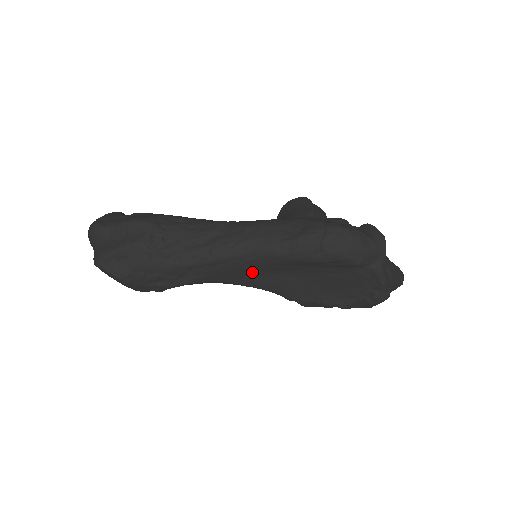
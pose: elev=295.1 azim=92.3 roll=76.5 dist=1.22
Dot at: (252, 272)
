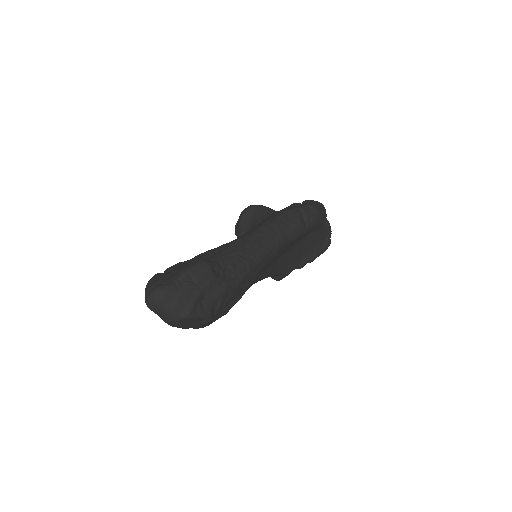
Dot at: (271, 263)
